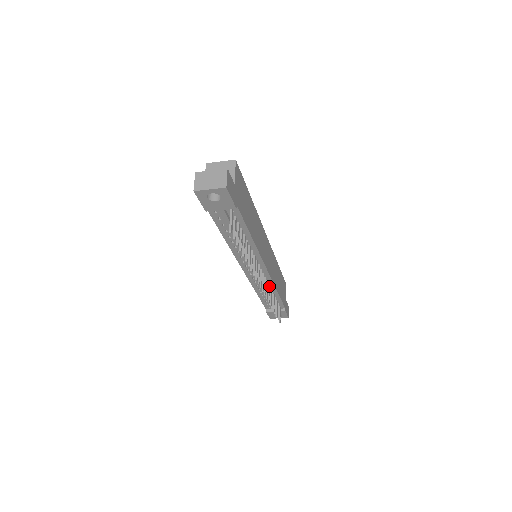
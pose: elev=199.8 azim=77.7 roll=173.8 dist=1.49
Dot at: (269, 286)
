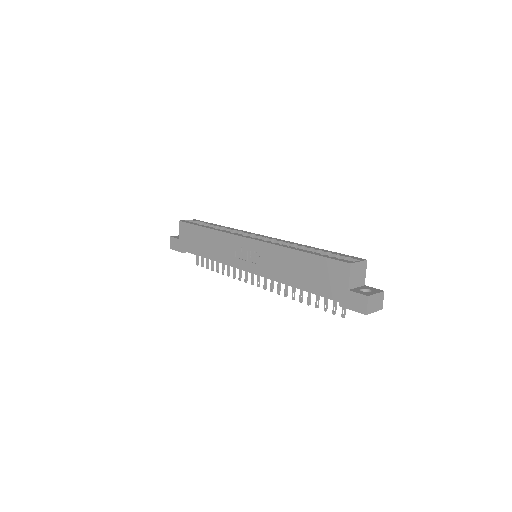
Dot at: occluded
